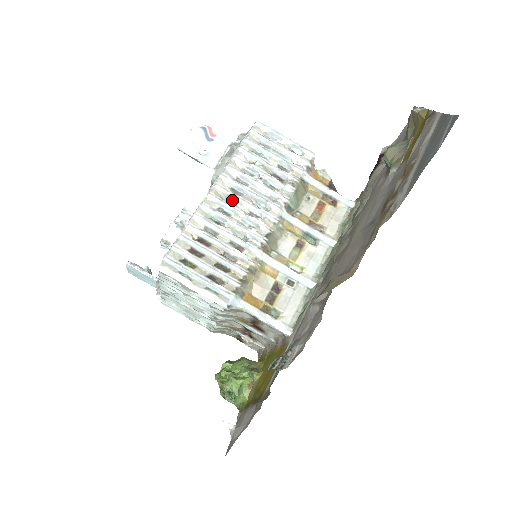
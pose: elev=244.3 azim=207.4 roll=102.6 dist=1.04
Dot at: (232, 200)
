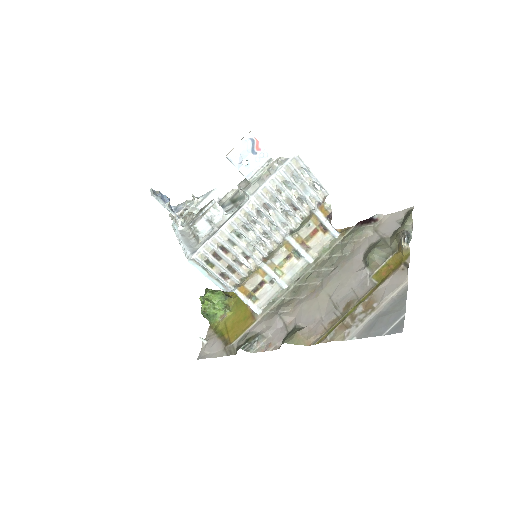
Dot at: (254, 219)
